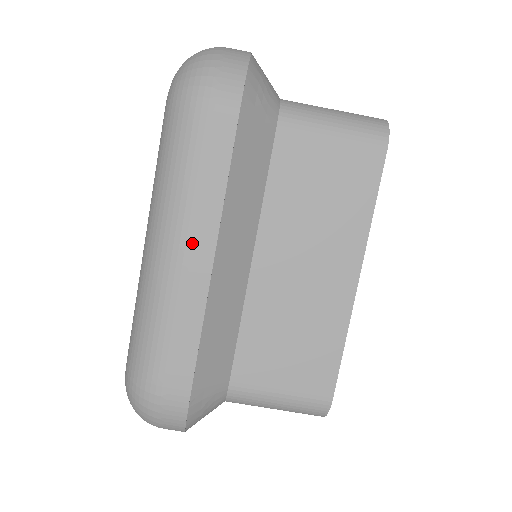
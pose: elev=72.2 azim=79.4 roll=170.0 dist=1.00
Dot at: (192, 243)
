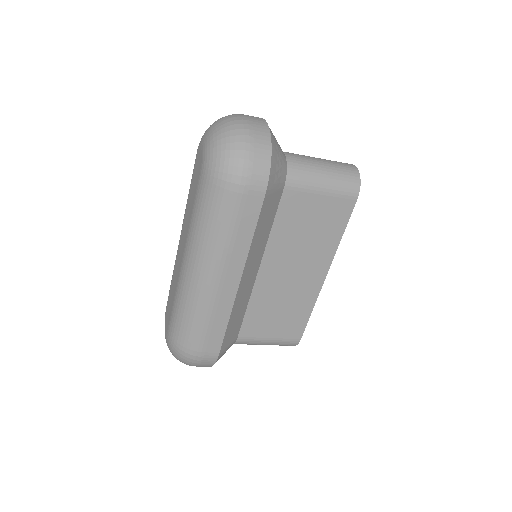
Dot at: (226, 275)
